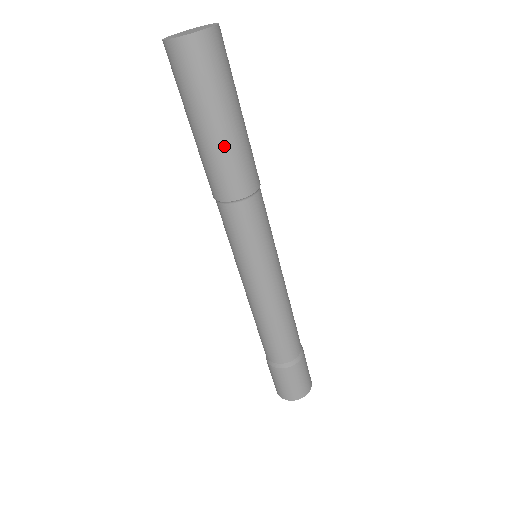
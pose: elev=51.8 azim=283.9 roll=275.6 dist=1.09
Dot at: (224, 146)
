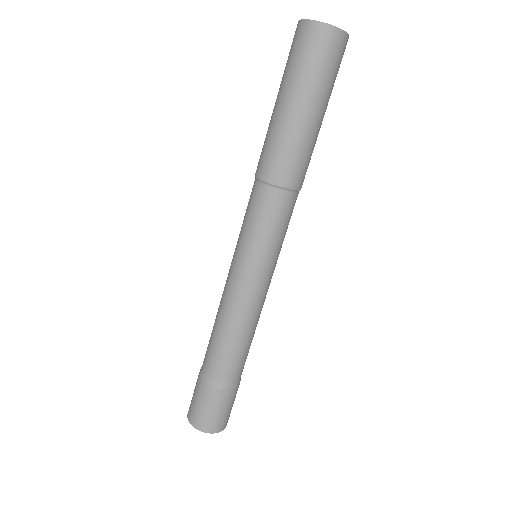
Dot at: (301, 132)
